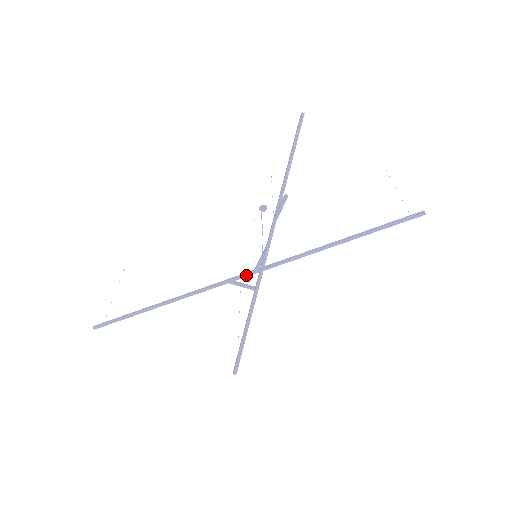
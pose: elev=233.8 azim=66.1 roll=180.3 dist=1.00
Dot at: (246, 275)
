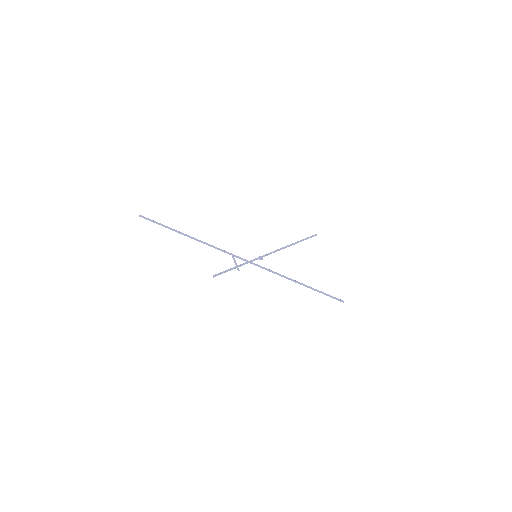
Dot at: (244, 259)
